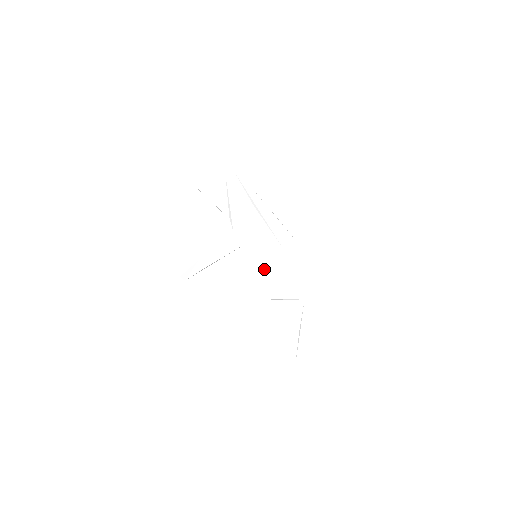
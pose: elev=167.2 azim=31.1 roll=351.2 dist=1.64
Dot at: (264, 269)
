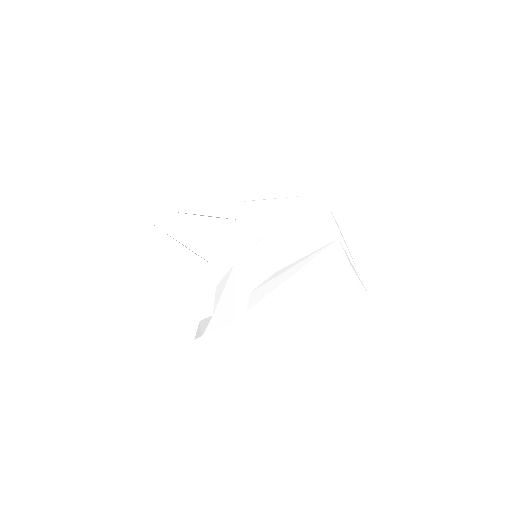
Dot at: (274, 259)
